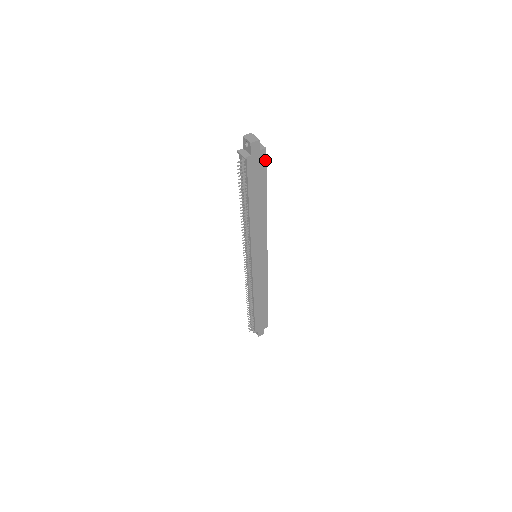
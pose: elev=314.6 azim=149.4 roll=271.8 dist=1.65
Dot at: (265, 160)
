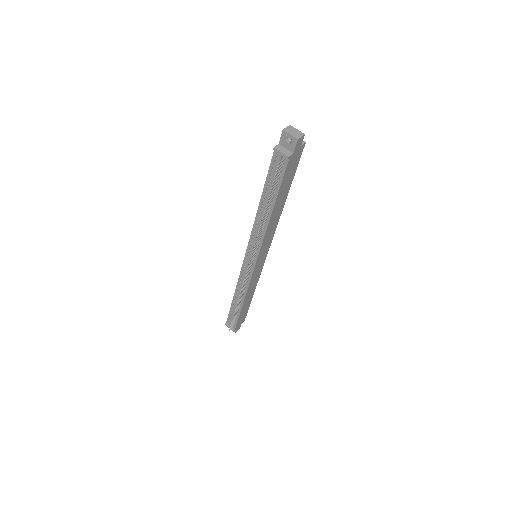
Dot at: (300, 155)
